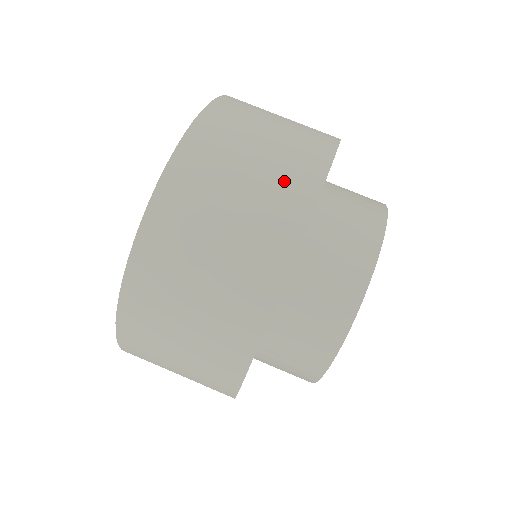
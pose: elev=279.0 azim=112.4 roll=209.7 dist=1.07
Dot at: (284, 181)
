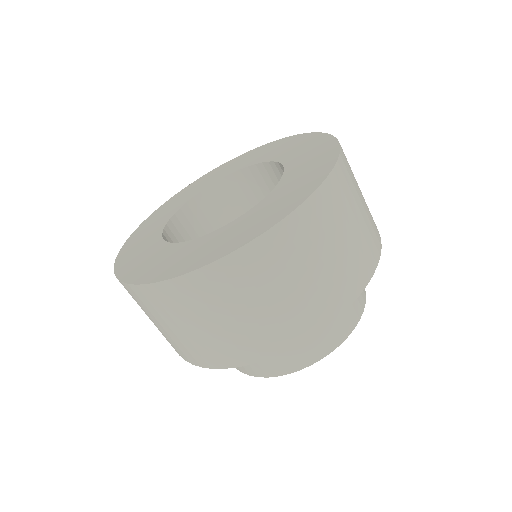
Dot at: (359, 259)
